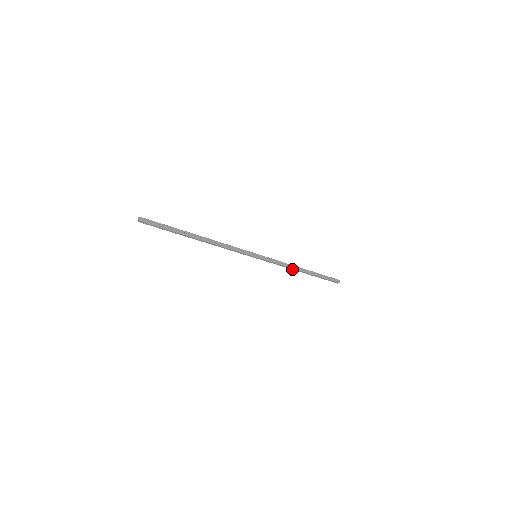
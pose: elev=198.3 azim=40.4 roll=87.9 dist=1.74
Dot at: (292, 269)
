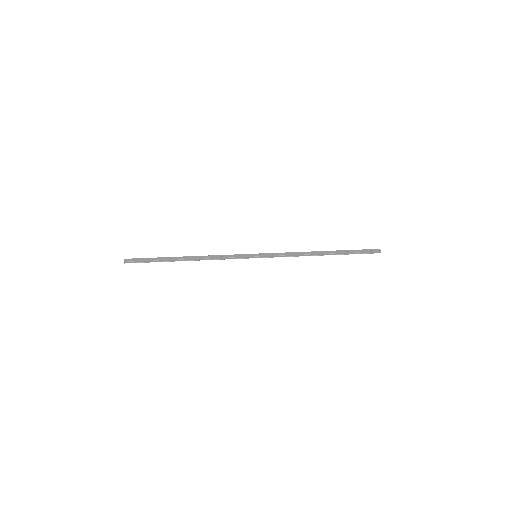
Dot at: occluded
